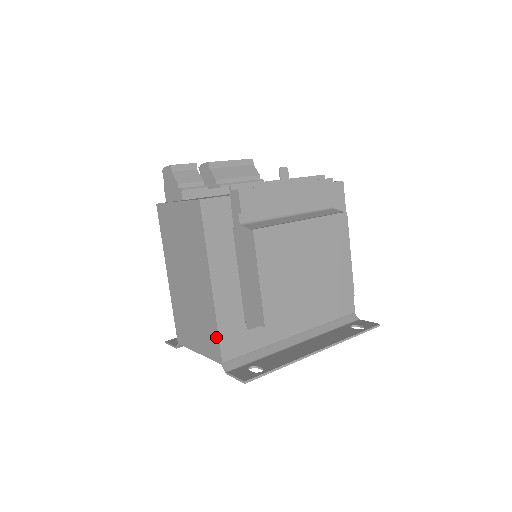
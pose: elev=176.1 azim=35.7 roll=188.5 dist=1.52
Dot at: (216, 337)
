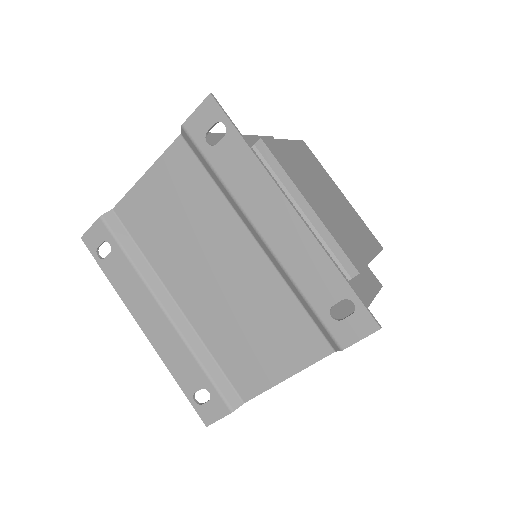
Dot at: occluded
